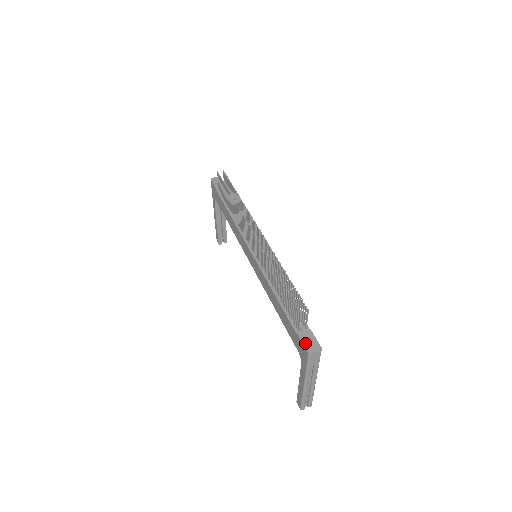
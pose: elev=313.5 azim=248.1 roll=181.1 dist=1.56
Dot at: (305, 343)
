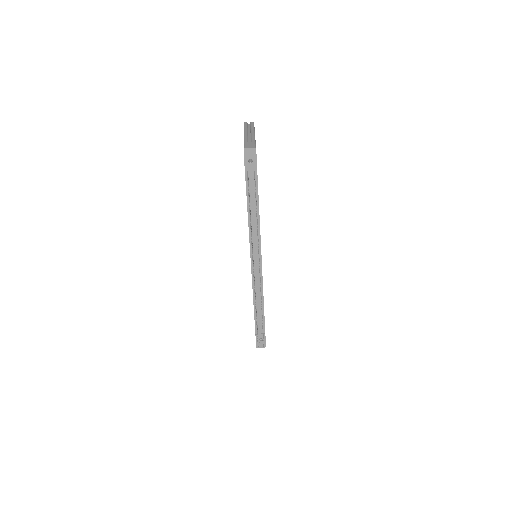
Dot at: (257, 342)
